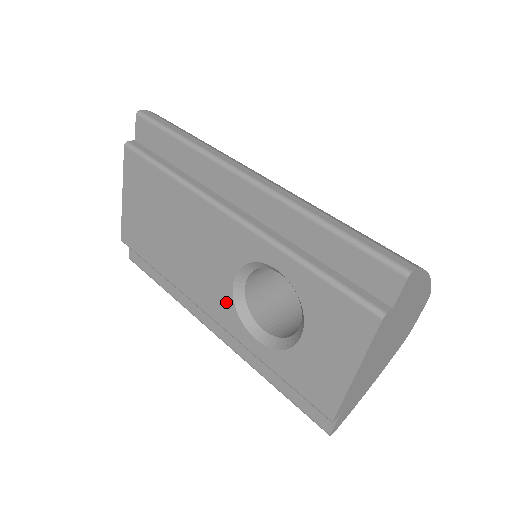
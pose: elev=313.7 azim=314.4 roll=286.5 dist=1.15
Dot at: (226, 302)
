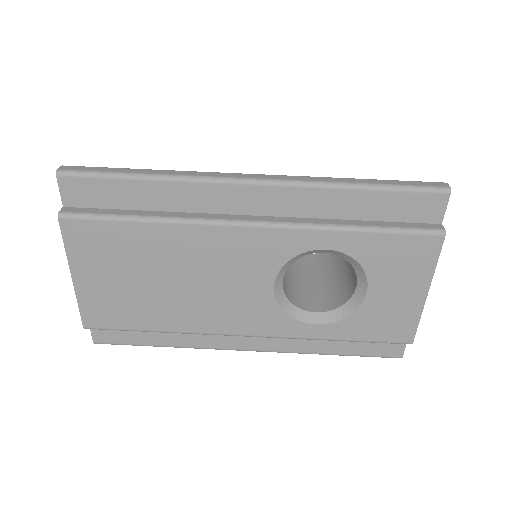
Dot at: (268, 311)
